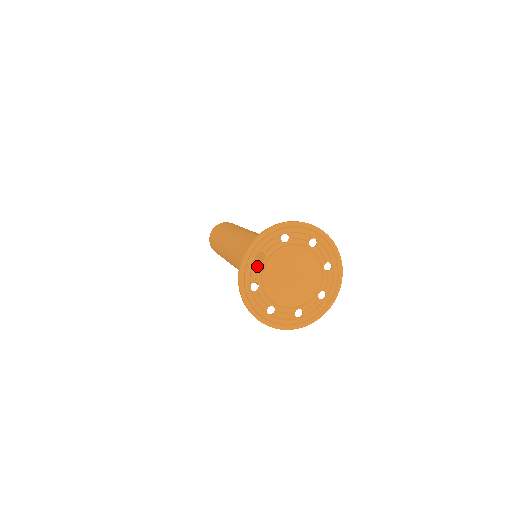
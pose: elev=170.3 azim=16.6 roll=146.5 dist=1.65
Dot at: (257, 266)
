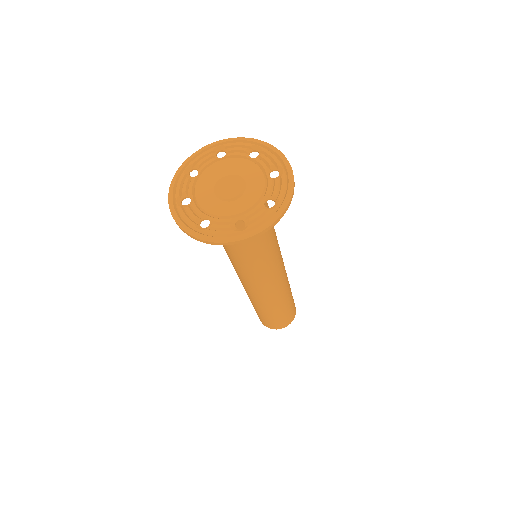
Dot at: (188, 208)
